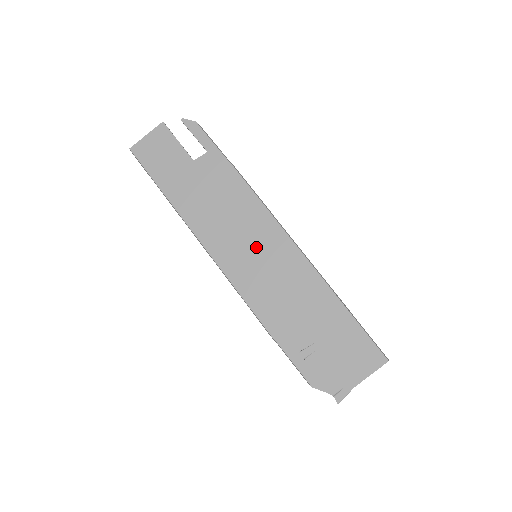
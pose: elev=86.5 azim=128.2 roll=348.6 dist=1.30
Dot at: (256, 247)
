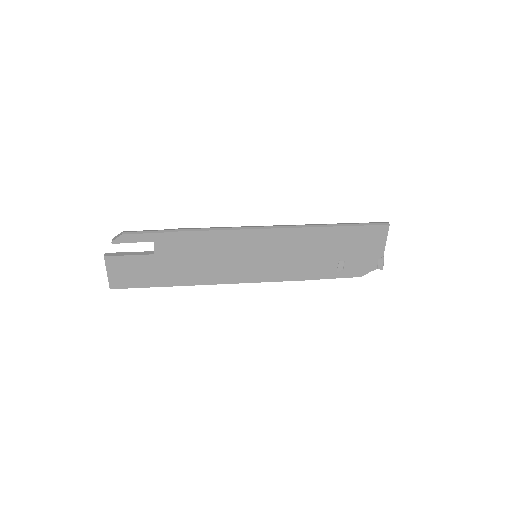
Dot at: (251, 254)
